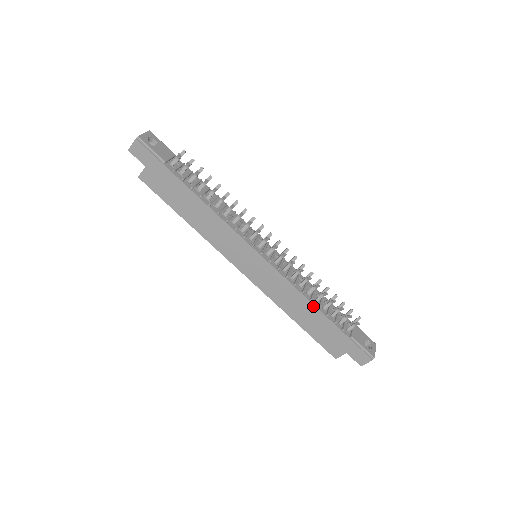
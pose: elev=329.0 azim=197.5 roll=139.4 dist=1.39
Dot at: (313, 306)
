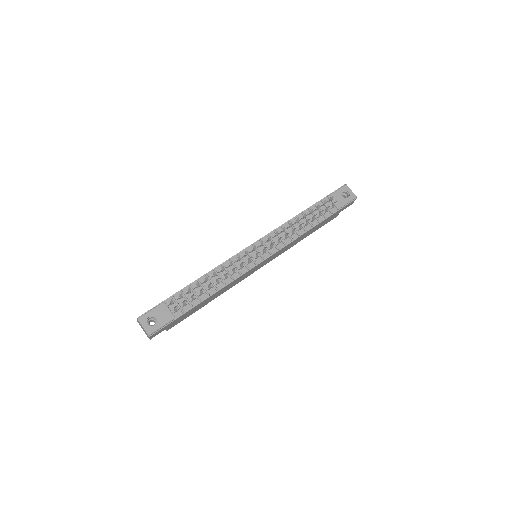
Dot at: (309, 230)
